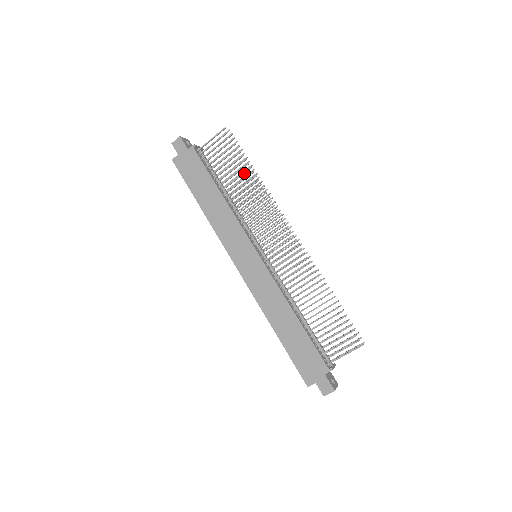
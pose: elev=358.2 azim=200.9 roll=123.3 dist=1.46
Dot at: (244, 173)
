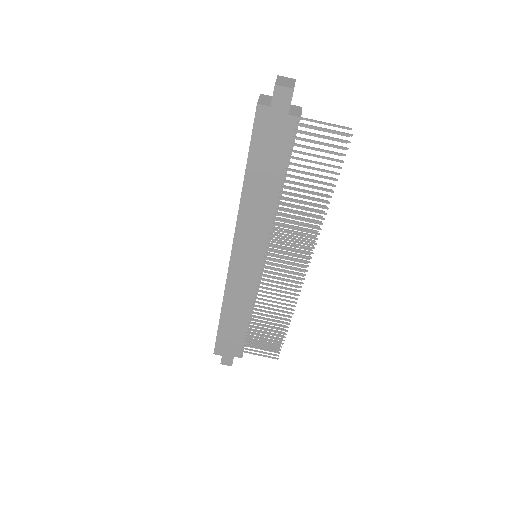
Dot at: (320, 195)
